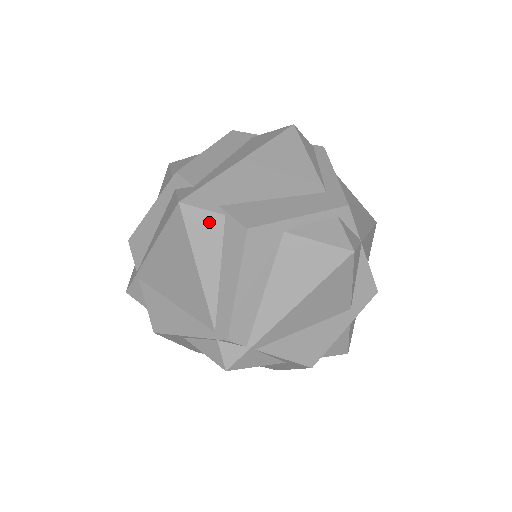
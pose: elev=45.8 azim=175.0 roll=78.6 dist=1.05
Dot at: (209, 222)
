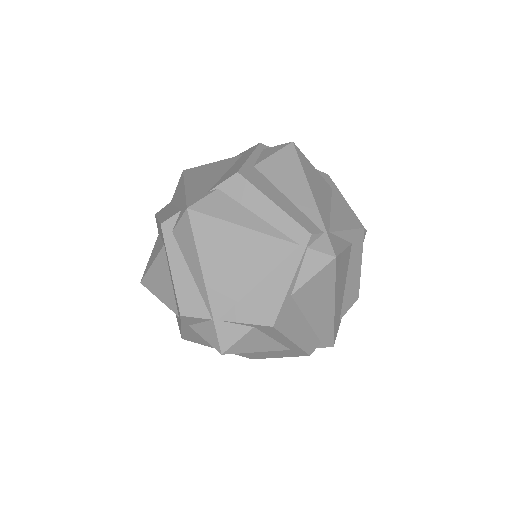
Dot at: (215, 200)
